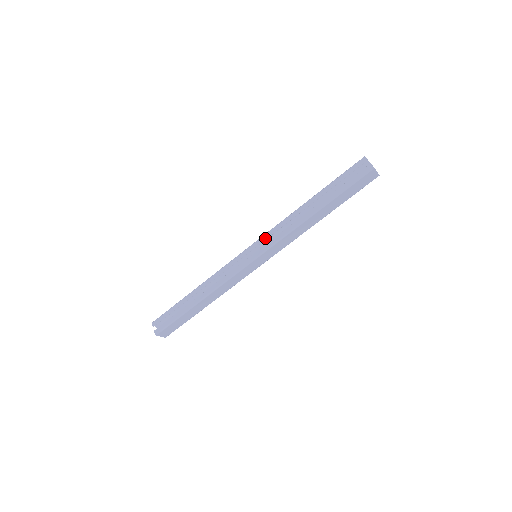
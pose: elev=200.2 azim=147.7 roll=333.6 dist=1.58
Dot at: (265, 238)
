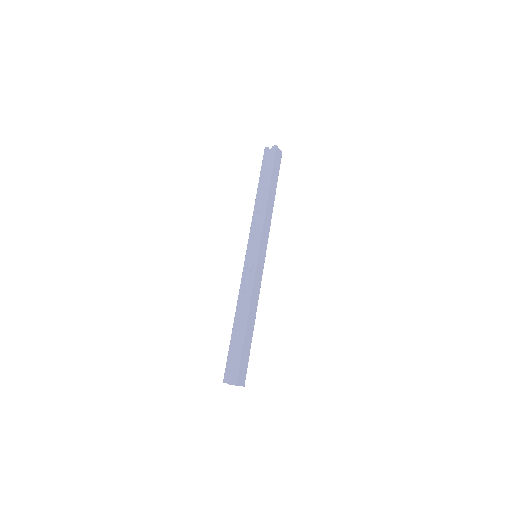
Dot at: (252, 236)
